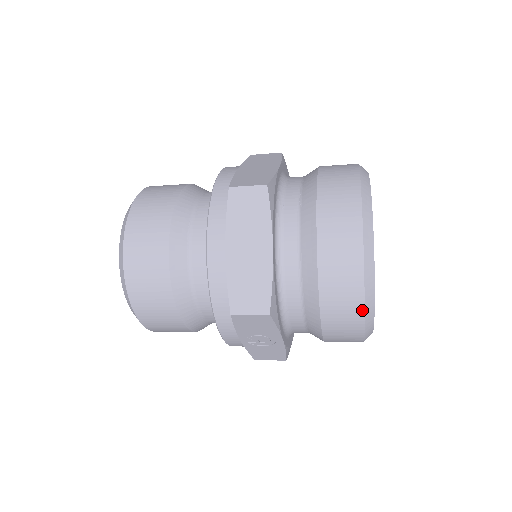
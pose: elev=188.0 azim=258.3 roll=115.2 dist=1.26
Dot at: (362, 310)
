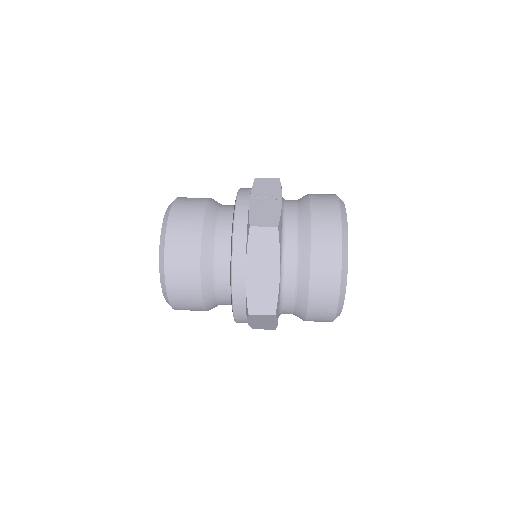
Dot at: occluded
